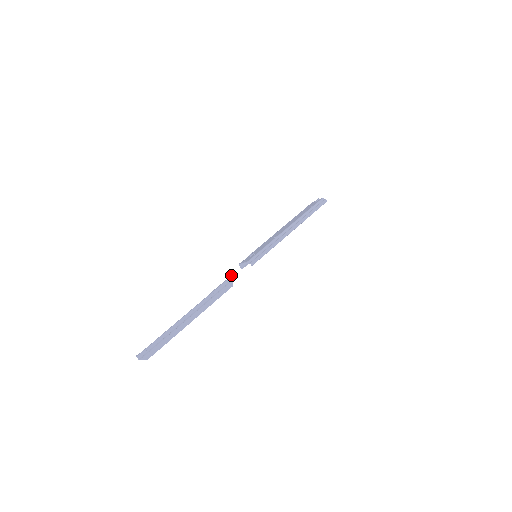
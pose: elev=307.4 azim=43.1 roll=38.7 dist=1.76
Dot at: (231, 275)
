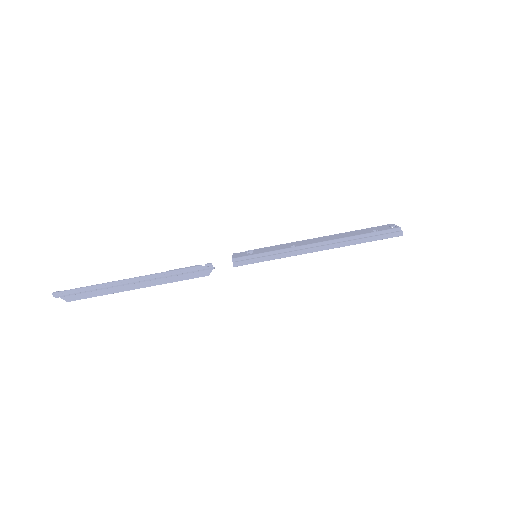
Dot at: occluded
